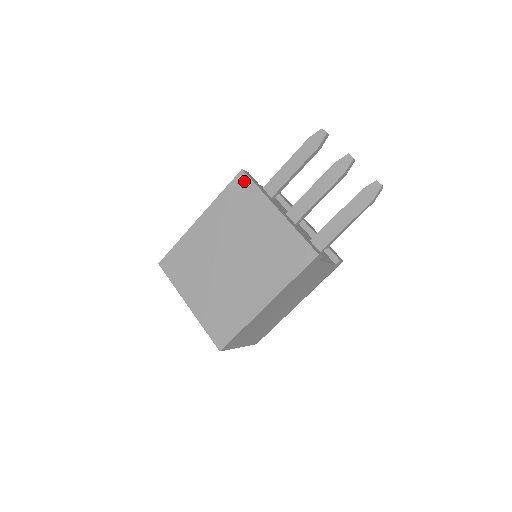
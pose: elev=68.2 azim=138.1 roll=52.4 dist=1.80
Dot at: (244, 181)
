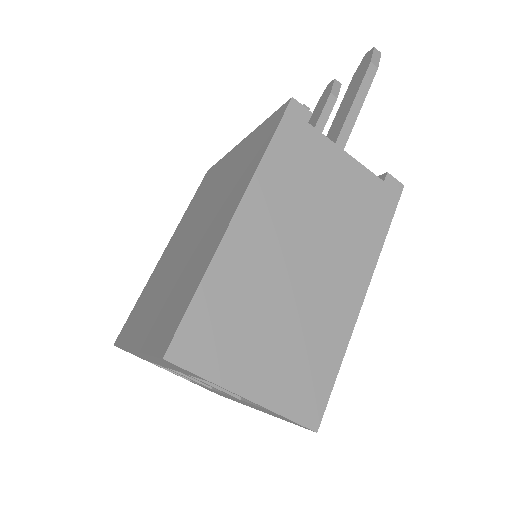
Dot at: (209, 173)
